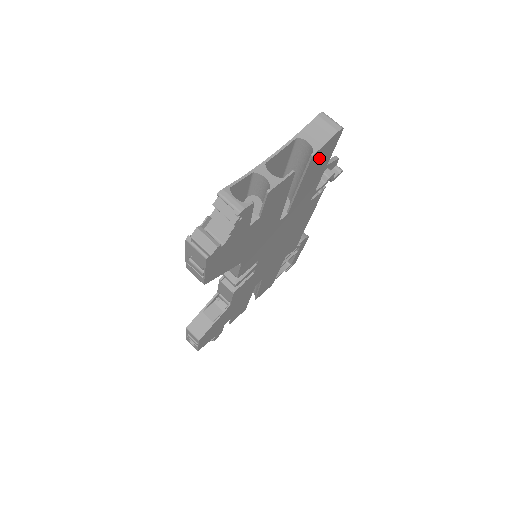
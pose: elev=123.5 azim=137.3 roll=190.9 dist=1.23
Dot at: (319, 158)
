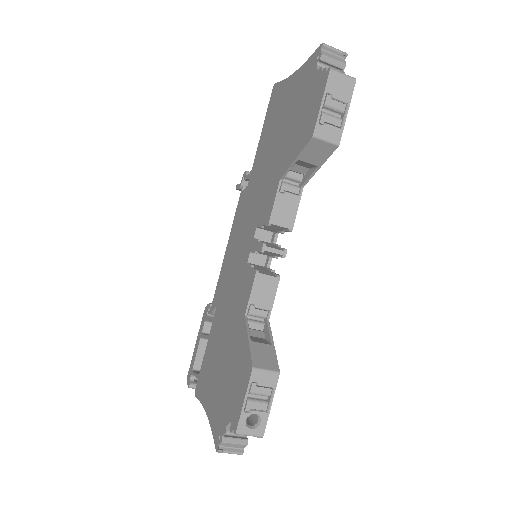
Dot at: occluded
